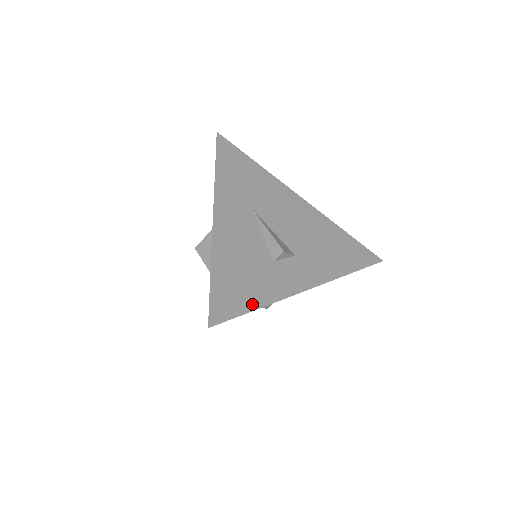
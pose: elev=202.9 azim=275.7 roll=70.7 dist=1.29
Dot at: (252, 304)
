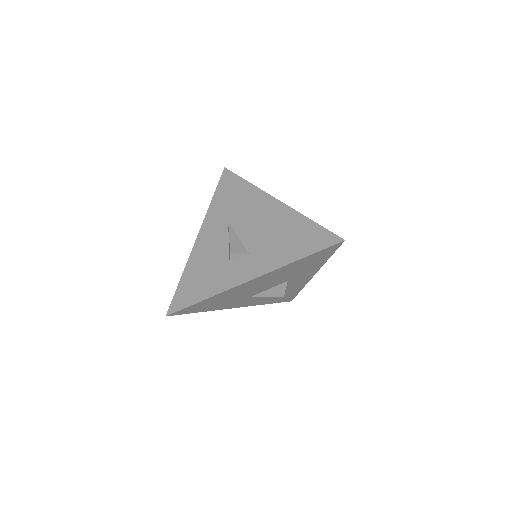
Dot at: (200, 297)
